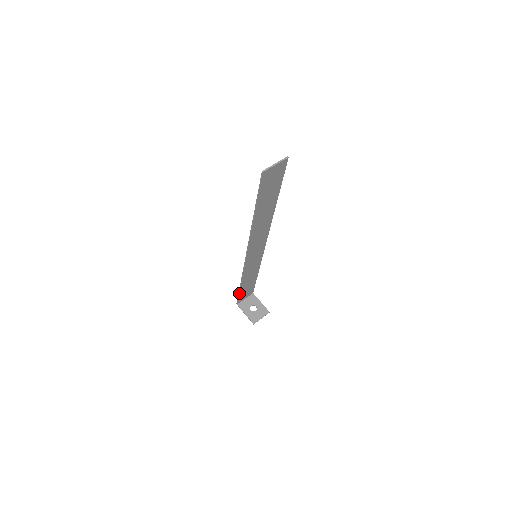
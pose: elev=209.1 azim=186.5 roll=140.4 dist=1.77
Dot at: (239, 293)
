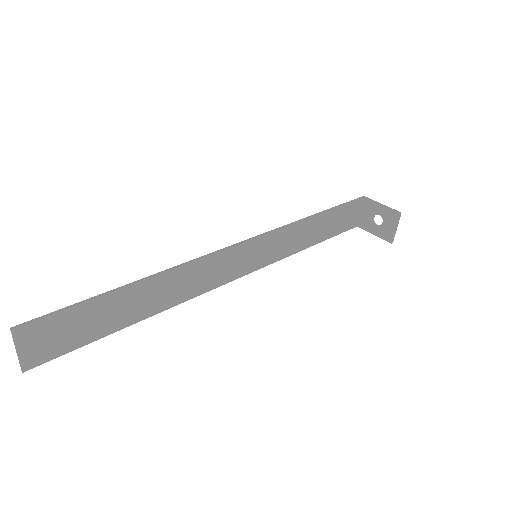
Dot at: (330, 237)
